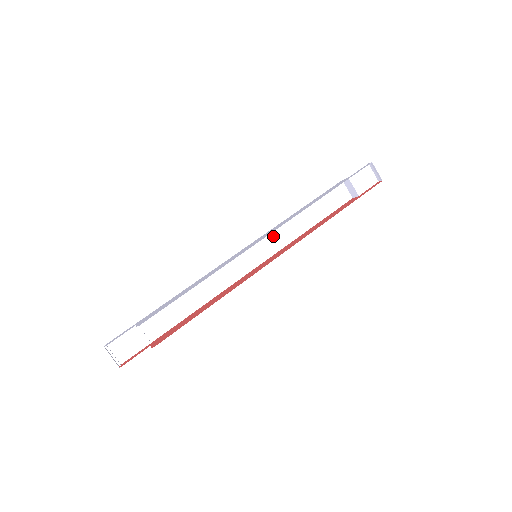
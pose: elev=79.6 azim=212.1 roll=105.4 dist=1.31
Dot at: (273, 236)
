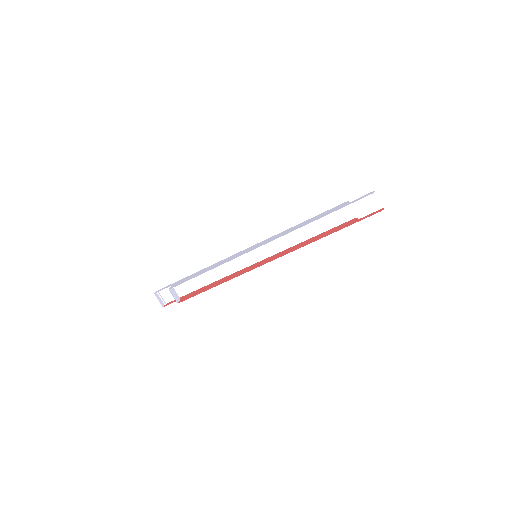
Dot at: (276, 240)
